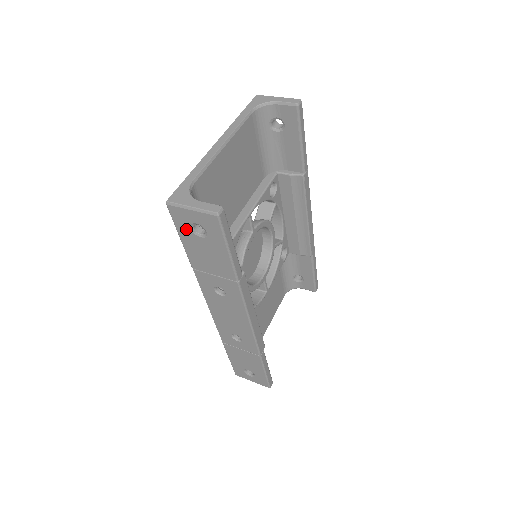
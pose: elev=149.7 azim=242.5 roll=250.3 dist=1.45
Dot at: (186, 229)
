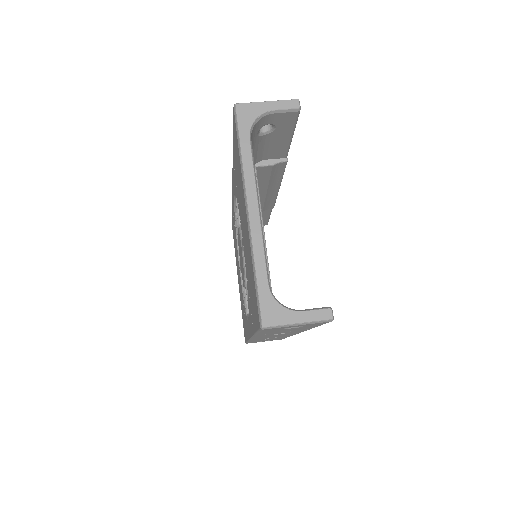
Dot at: occluded
